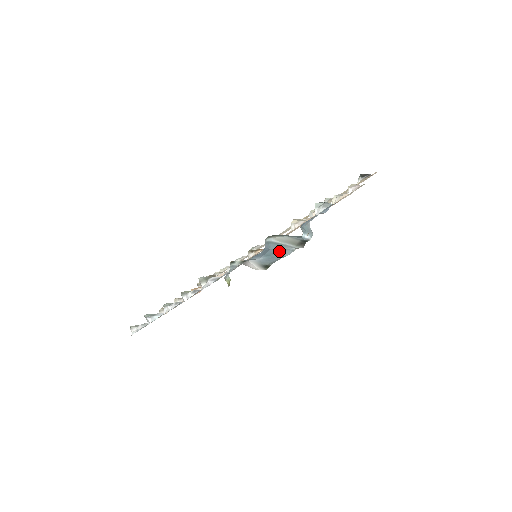
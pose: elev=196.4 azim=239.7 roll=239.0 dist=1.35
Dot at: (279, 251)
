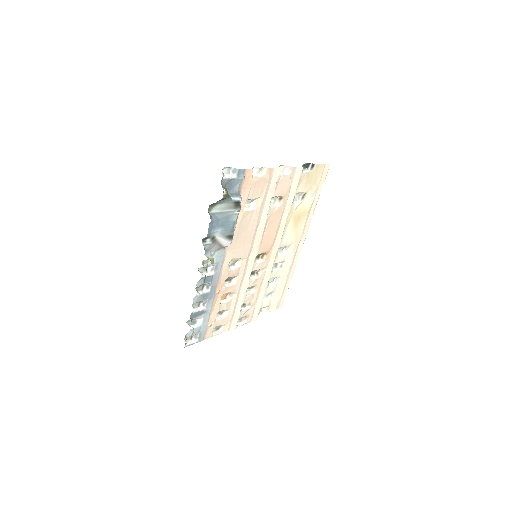
Dot at: (227, 219)
